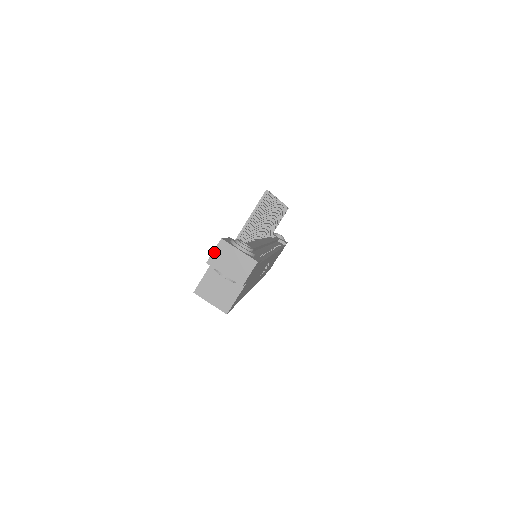
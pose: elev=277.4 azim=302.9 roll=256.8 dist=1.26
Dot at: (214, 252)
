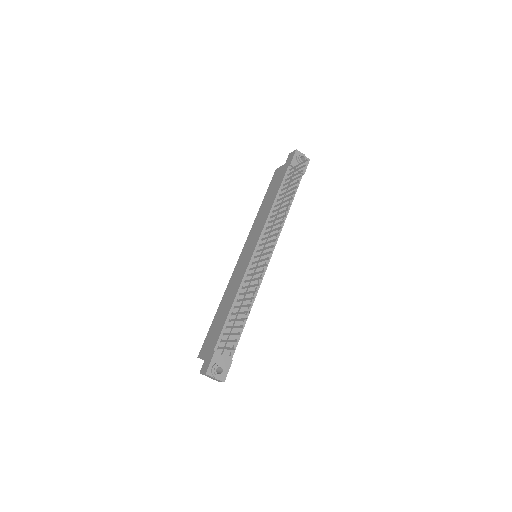
Dot at: (203, 374)
